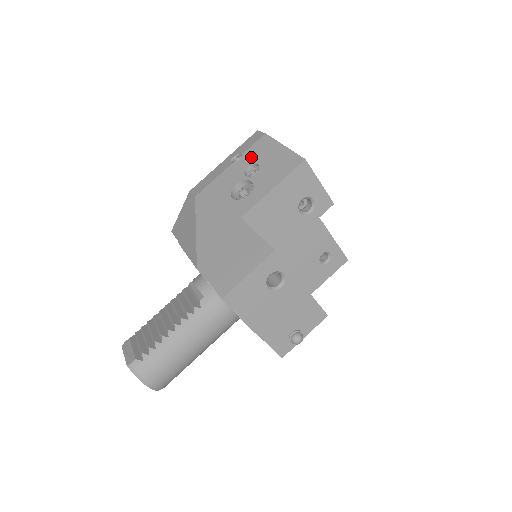
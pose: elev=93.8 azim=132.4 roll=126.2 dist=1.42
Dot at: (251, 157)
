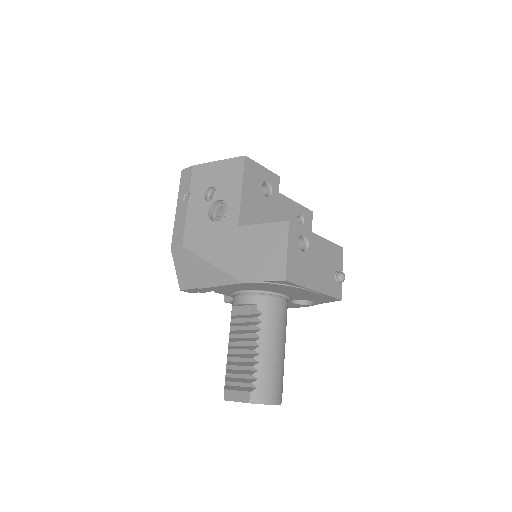
Dot at: (199, 187)
